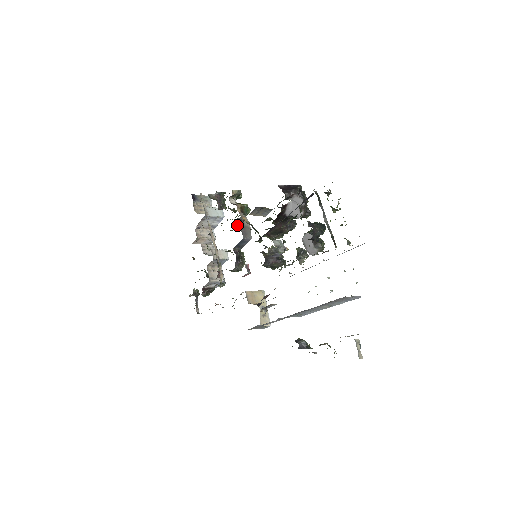
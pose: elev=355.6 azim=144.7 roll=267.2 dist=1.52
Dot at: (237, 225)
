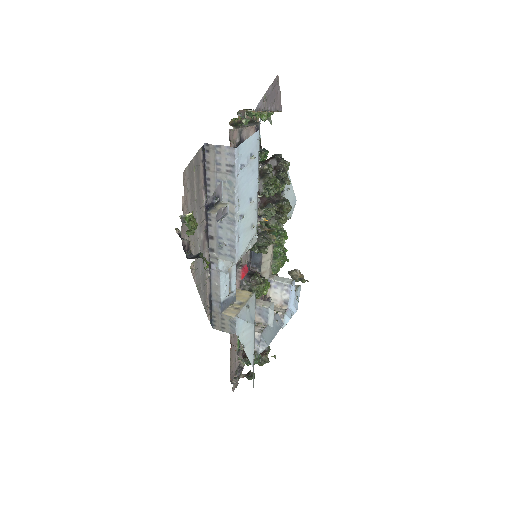
Dot at: (275, 261)
